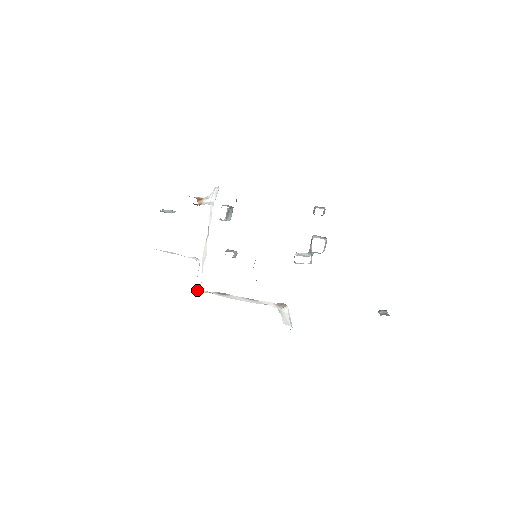
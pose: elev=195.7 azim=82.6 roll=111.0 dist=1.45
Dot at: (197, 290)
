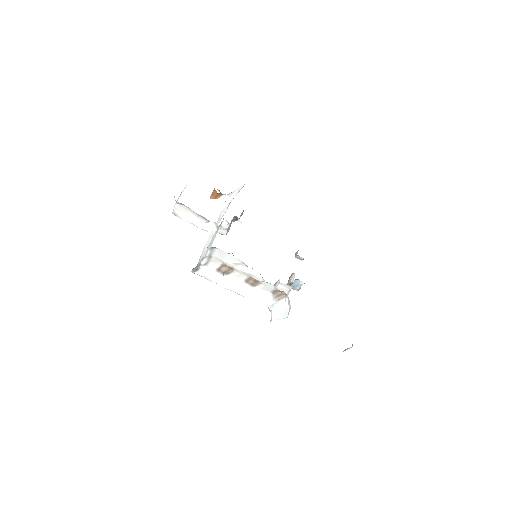
Dot at: (193, 269)
